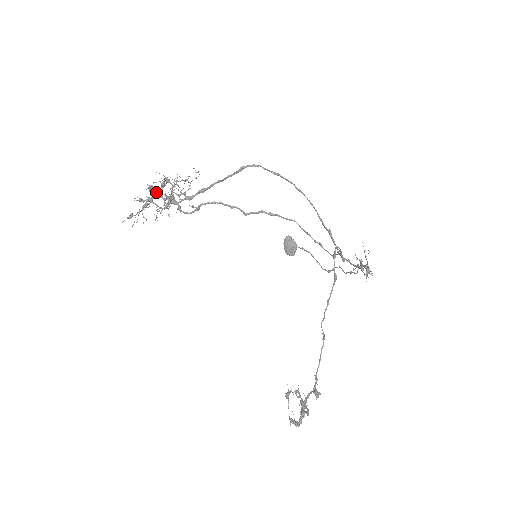
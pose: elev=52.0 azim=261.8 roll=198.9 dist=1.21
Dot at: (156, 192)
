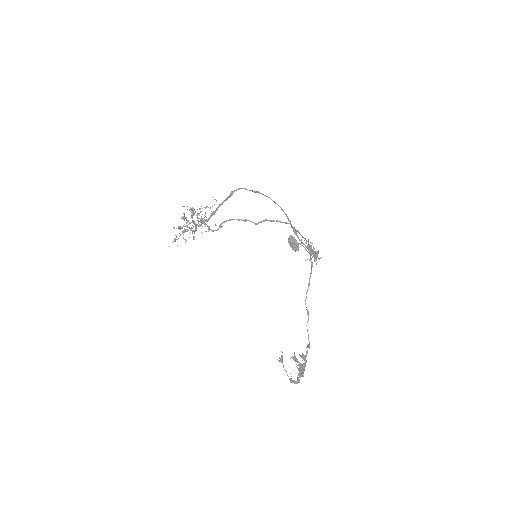
Dot at: (187, 220)
